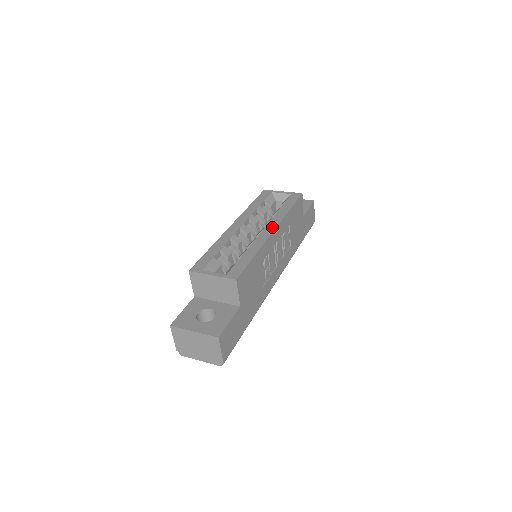
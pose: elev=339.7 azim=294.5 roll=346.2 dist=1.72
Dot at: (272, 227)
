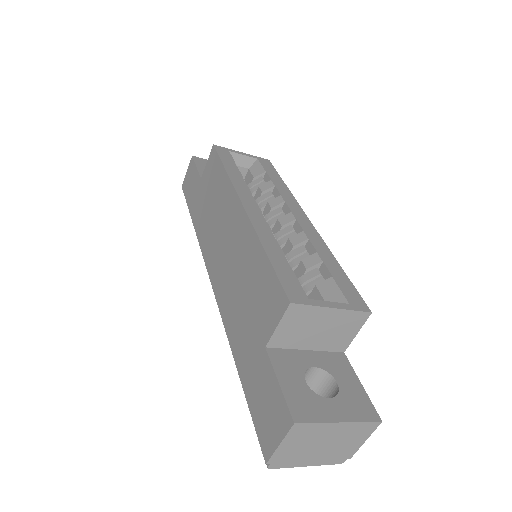
Dot at: (301, 213)
